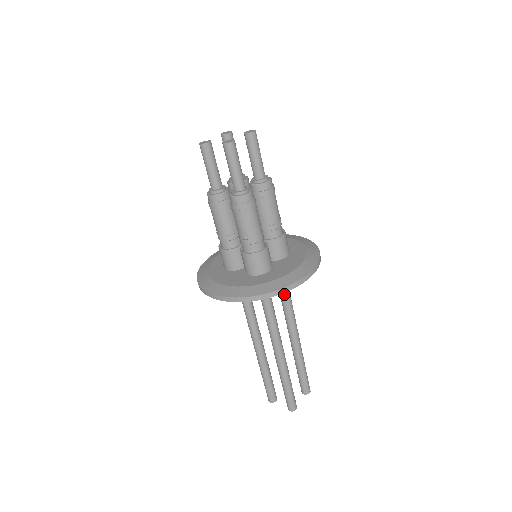
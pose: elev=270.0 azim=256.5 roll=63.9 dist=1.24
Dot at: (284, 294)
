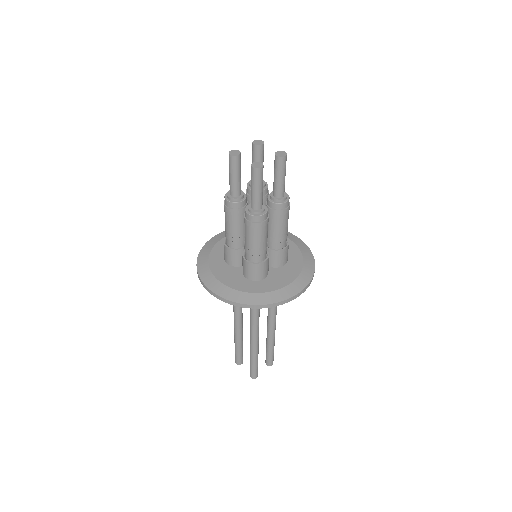
Dot at: occluded
